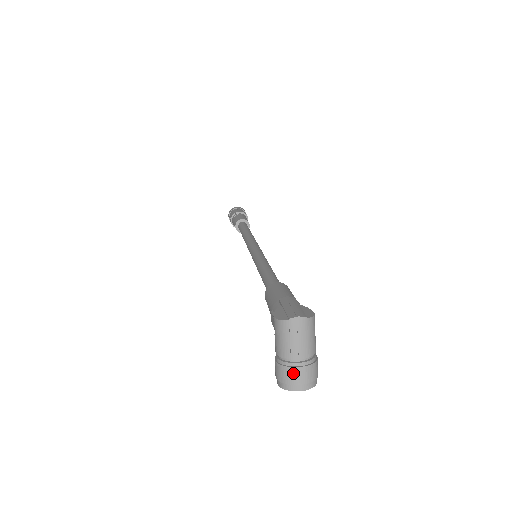
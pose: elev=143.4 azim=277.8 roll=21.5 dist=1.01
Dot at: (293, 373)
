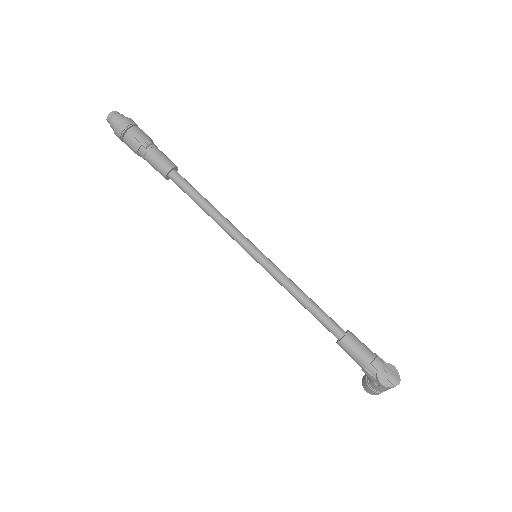
Dot at: occluded
